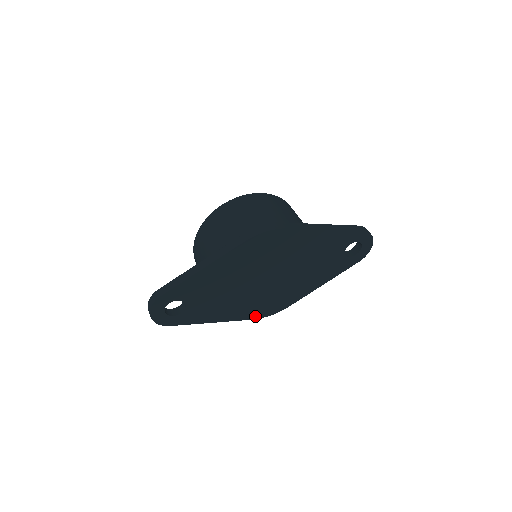
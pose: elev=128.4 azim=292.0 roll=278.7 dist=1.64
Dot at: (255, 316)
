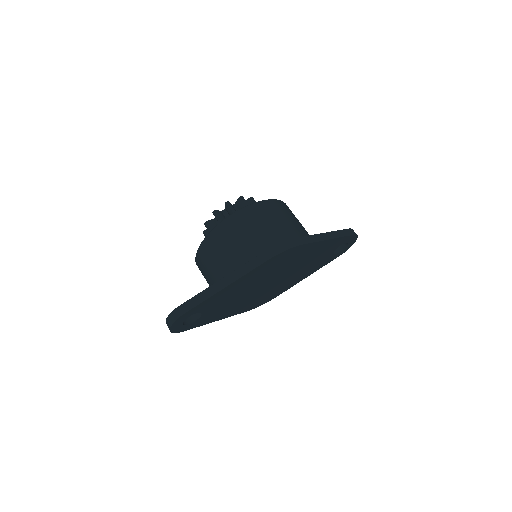
Dot at: (250, 308)
